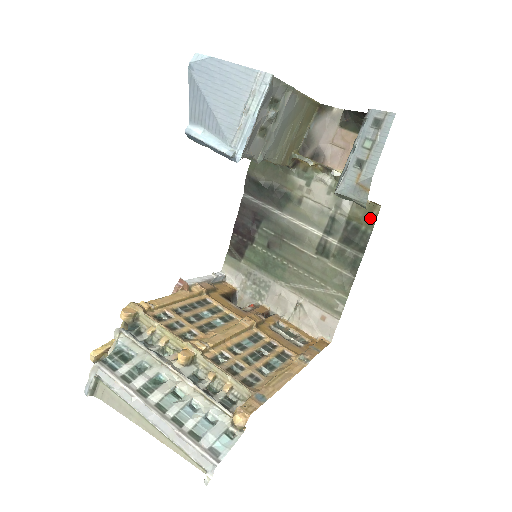
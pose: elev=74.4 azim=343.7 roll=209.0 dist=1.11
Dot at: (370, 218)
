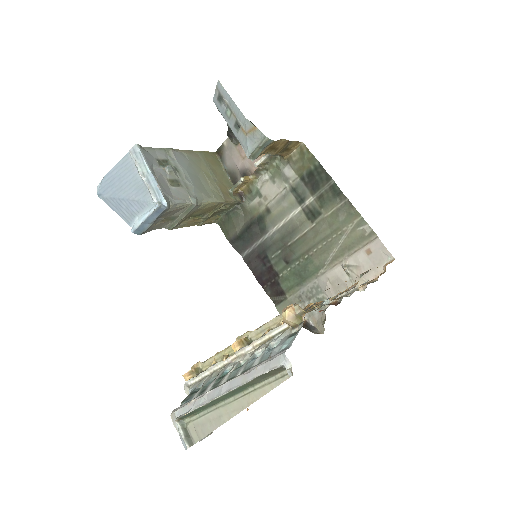
Dot at: (307, 157)
